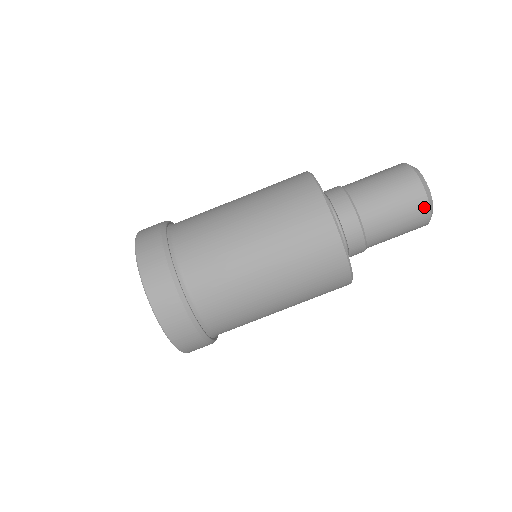
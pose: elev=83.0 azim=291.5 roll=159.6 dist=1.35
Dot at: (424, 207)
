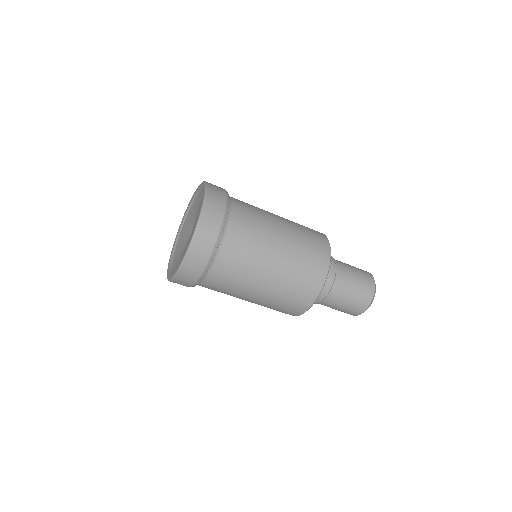
Dot at: (363, 309)
